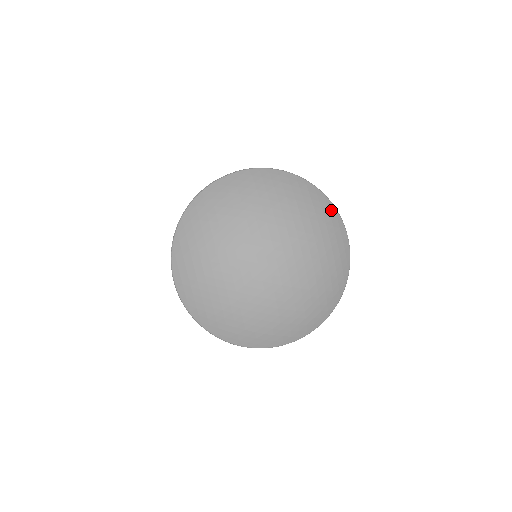
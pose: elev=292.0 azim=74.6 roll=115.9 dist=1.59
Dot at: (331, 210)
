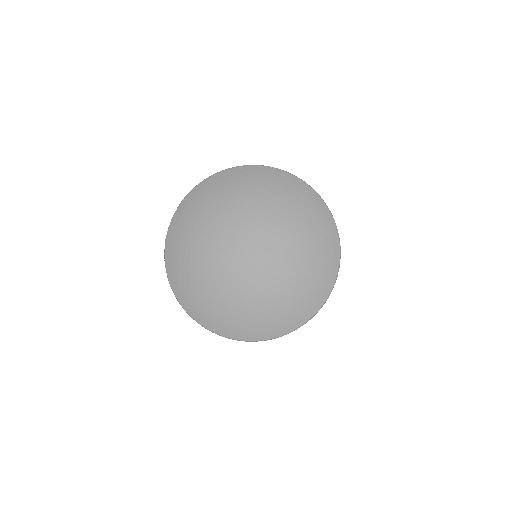
Dot at: (268, 171)
